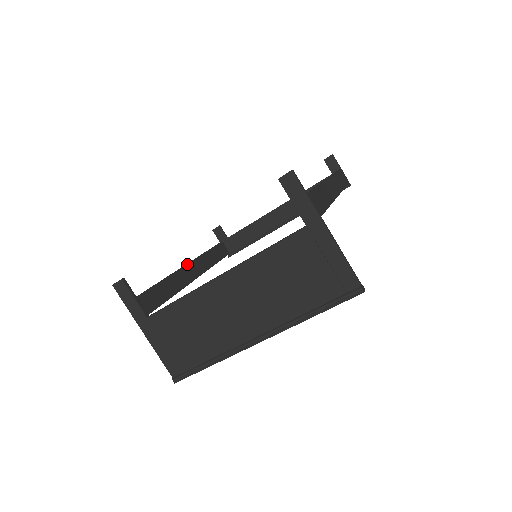
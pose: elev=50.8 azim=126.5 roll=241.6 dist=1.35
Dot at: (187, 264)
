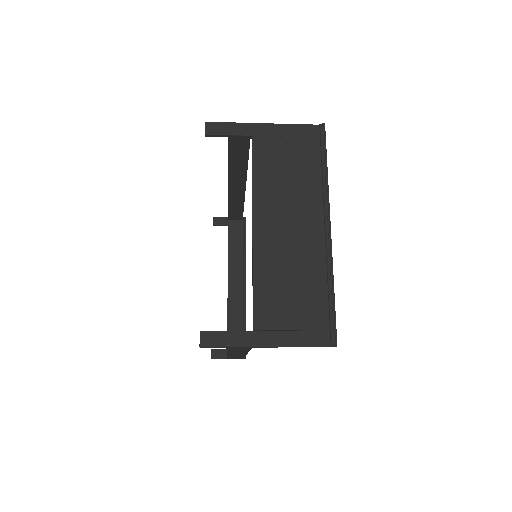
Dot at: occluded
